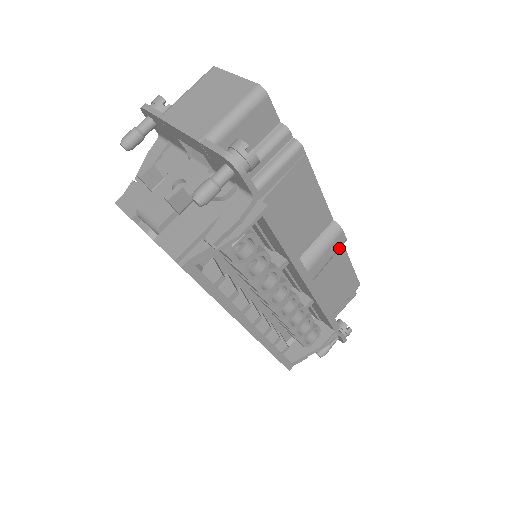
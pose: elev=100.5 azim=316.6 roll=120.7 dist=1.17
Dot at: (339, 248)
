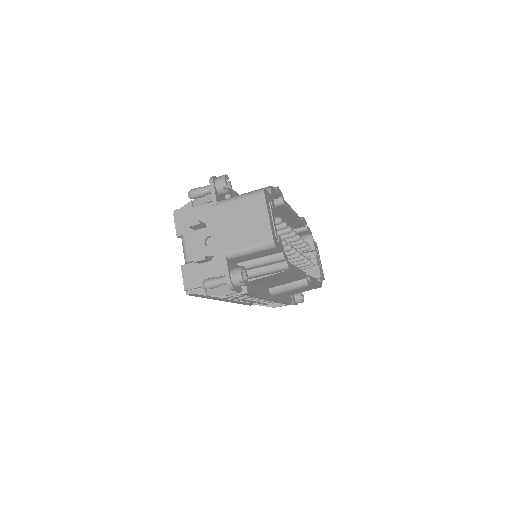
Dot at: (303, 288)
